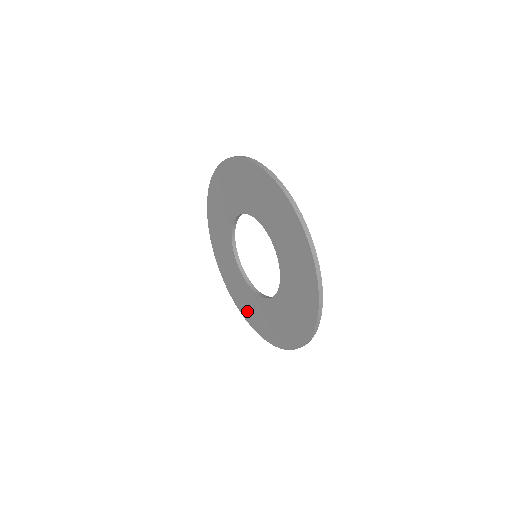
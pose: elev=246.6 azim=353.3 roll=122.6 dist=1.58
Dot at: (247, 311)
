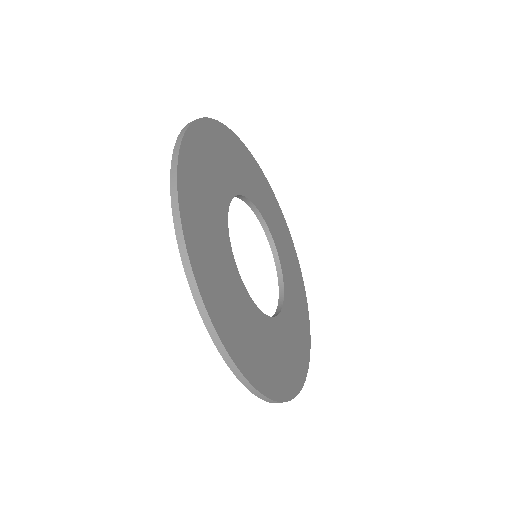
Dot at: occluded
